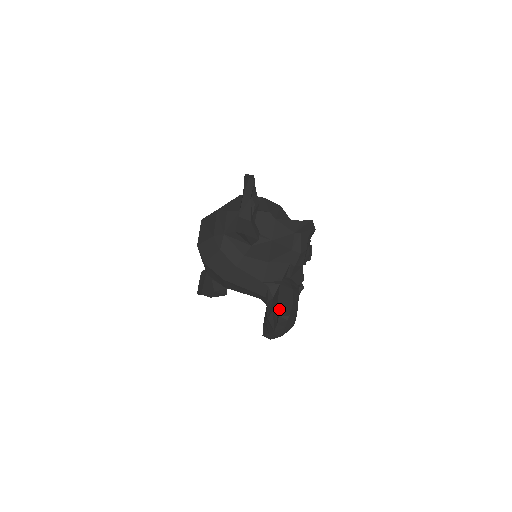
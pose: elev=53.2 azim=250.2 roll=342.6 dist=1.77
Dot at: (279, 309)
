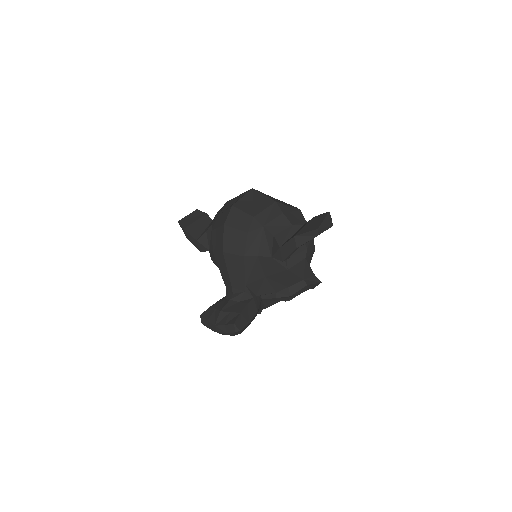
Dot at: (238, 318)
